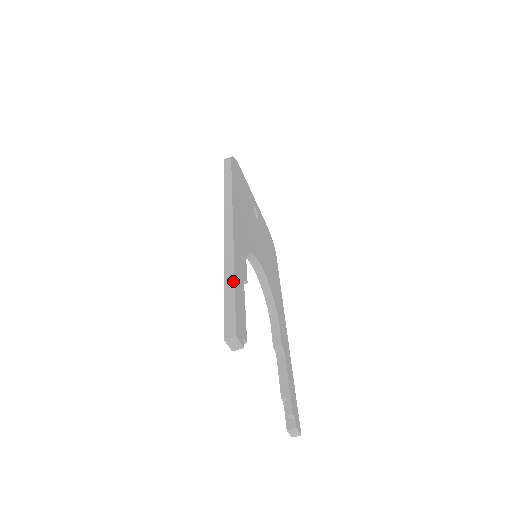
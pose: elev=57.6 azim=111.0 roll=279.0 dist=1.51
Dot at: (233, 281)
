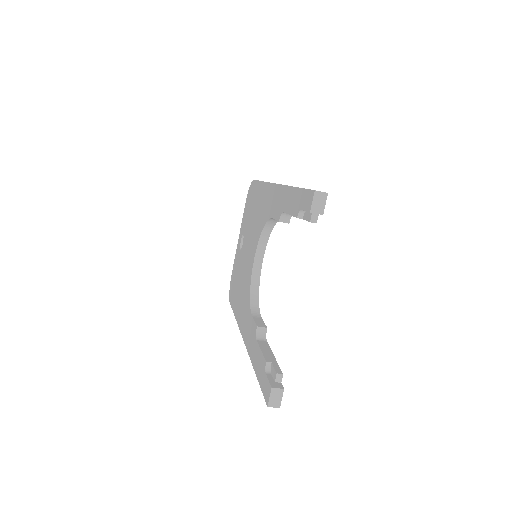
Dot at: occluded
